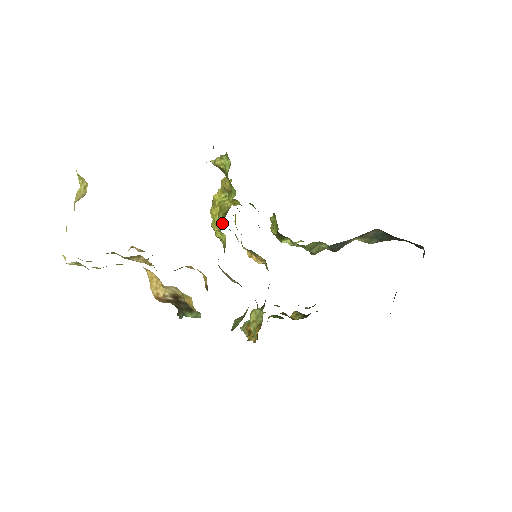
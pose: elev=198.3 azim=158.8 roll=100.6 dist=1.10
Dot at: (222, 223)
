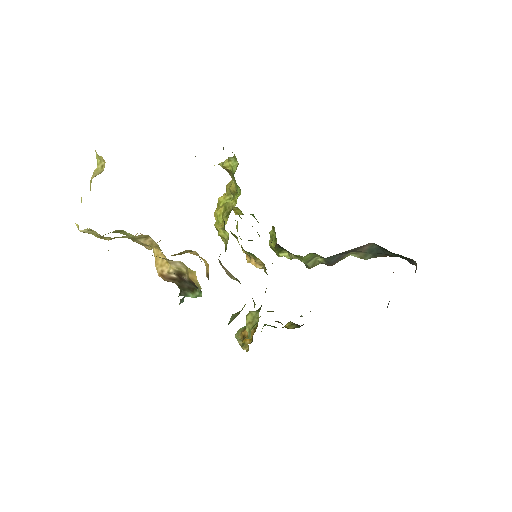
Dot at: (226, 221)
